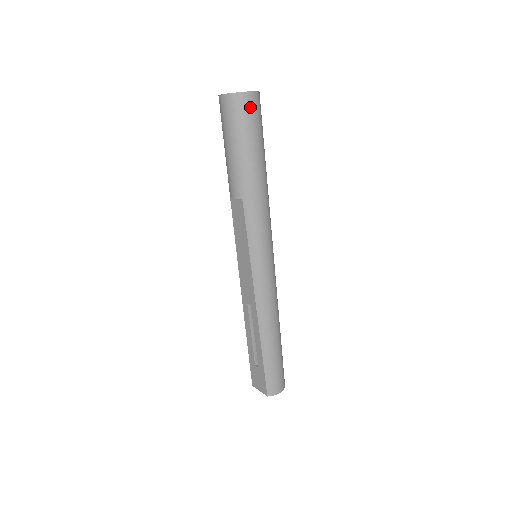
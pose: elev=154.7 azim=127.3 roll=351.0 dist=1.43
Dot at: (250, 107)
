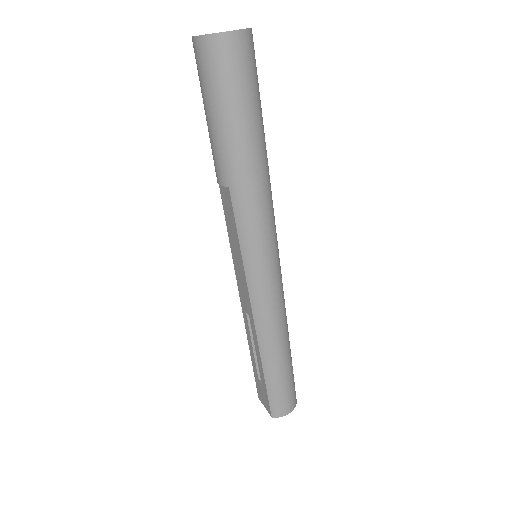
Dot at: (233, 55)
